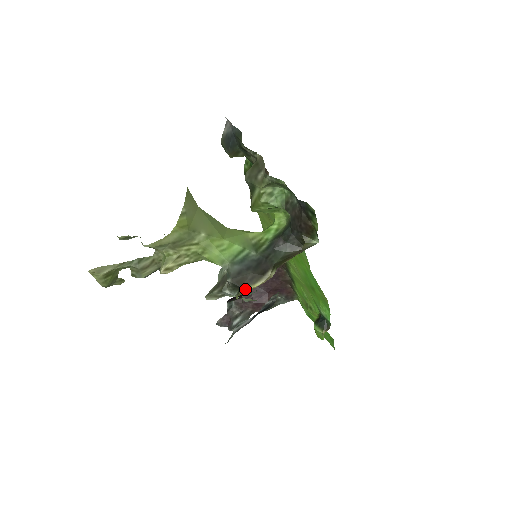
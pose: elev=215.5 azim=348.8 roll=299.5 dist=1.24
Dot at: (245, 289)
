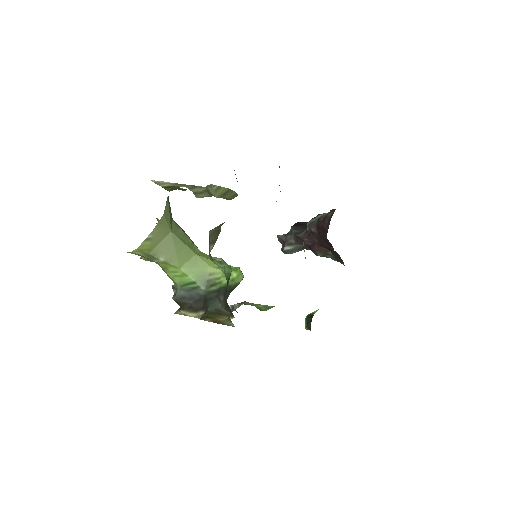
Dot at: (182, 311)
